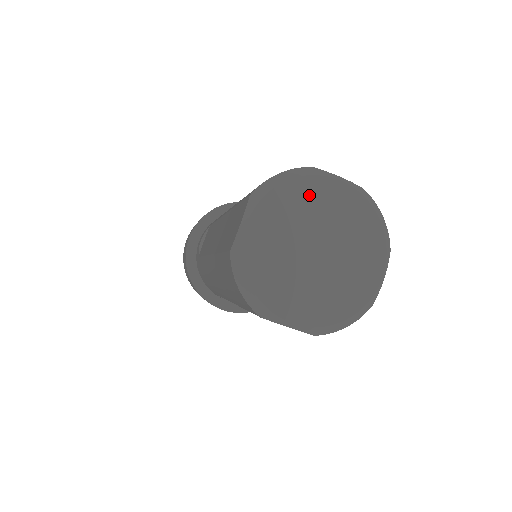
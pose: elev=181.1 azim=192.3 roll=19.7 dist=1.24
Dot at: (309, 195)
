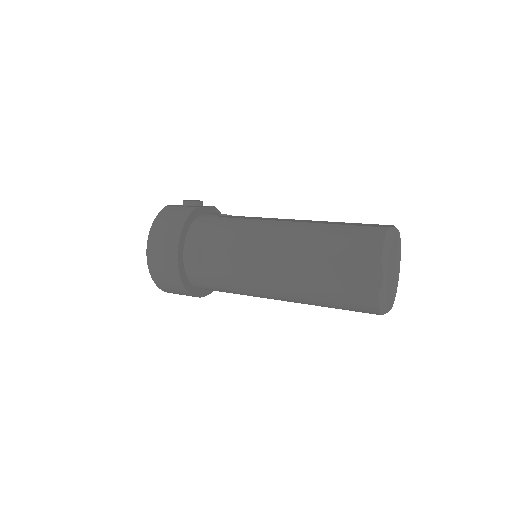
Dot at: (393, 245)
